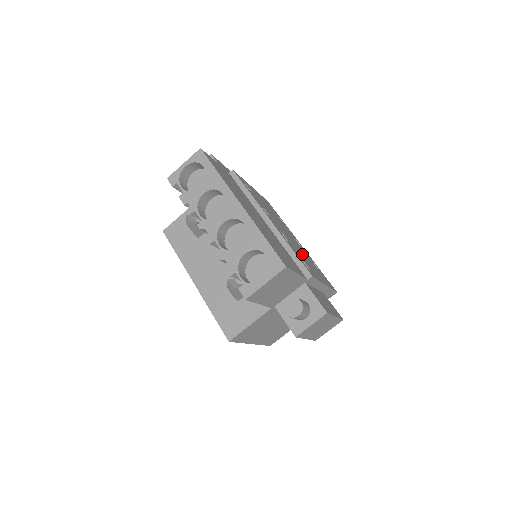
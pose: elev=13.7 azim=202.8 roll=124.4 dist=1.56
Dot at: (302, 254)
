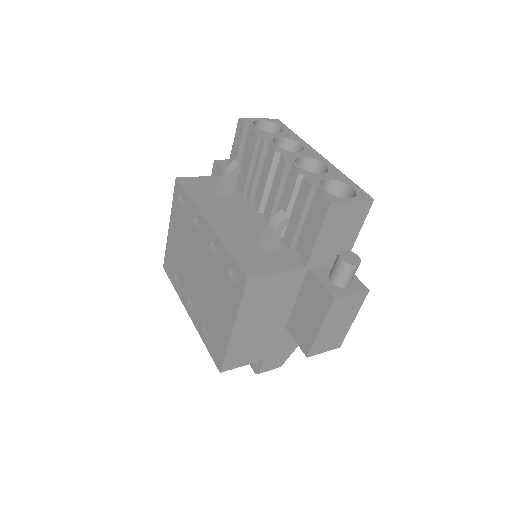
Dot at: occluded
